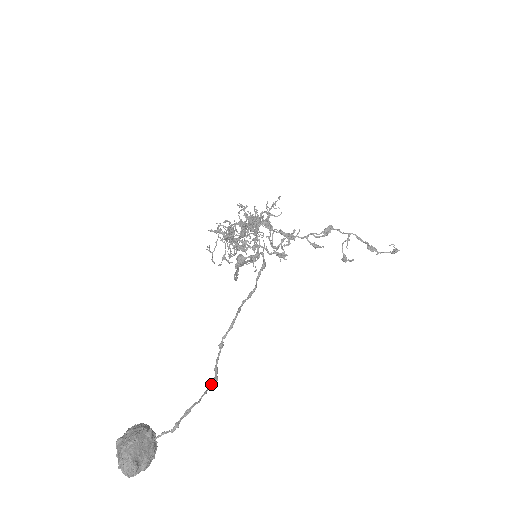
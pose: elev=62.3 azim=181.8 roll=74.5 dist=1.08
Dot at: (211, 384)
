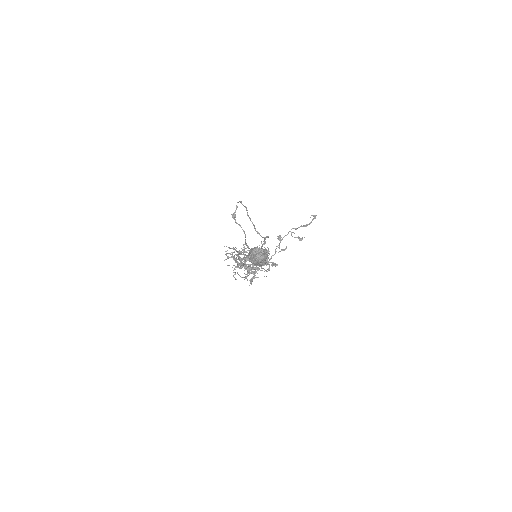
Dot at: (267, 237)
